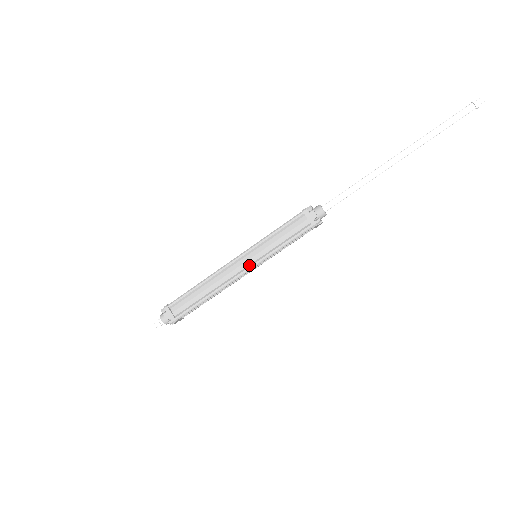
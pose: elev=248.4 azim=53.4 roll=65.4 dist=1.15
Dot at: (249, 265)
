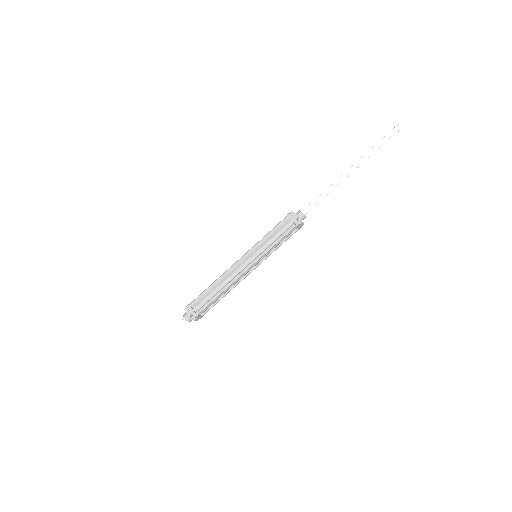
Dot at: (251, 262)
